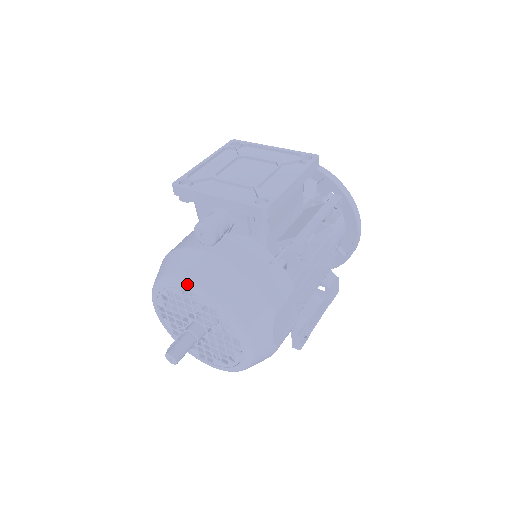
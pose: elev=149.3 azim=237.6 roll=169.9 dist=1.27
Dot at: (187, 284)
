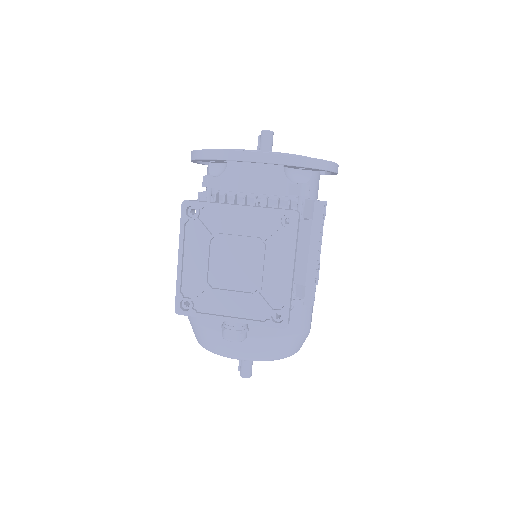
Dot at: occluded
